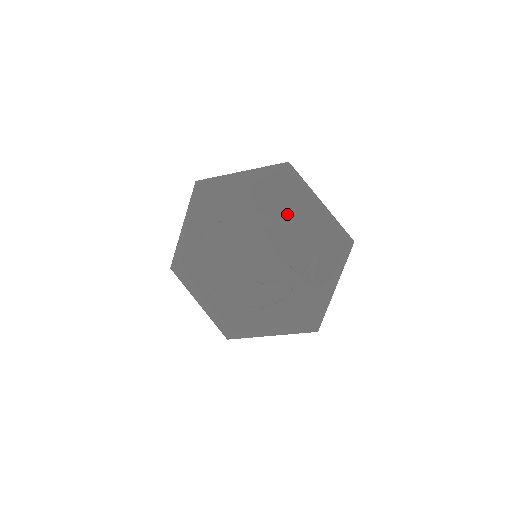
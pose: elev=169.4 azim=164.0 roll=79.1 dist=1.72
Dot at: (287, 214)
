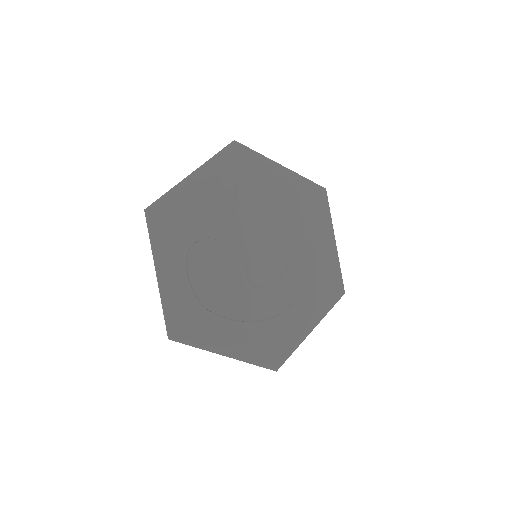
Dot at: (261, 194)
